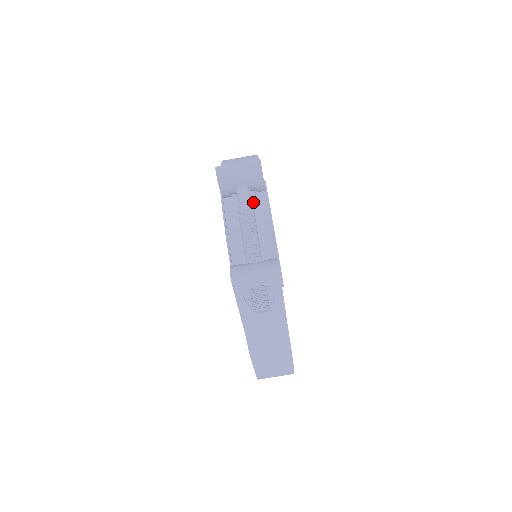
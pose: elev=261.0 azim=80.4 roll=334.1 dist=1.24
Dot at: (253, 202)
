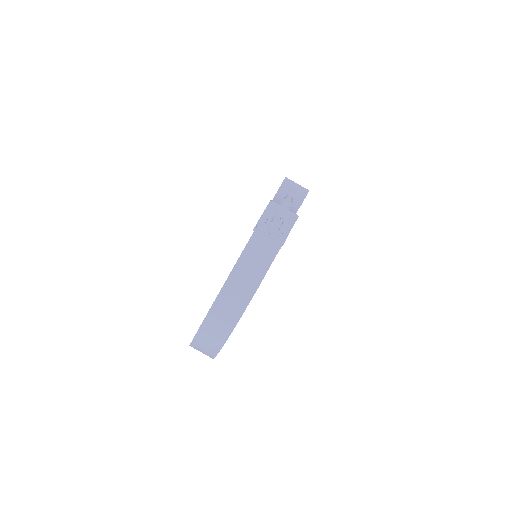
Dot at: occluded
